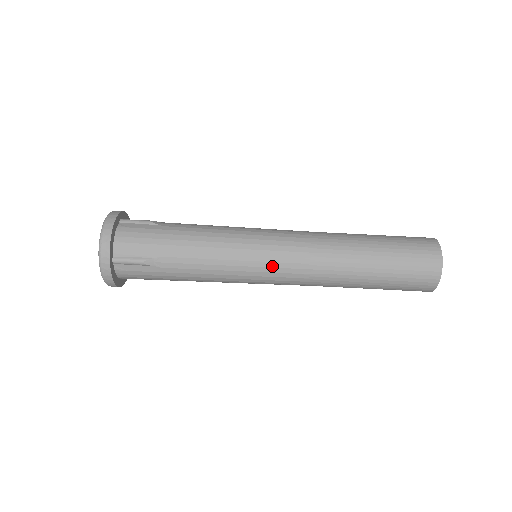
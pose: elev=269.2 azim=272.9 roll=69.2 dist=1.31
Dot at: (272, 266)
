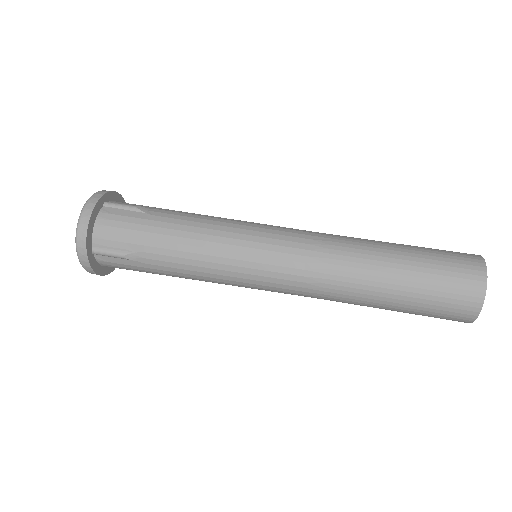
Dot at: (277, 230)
